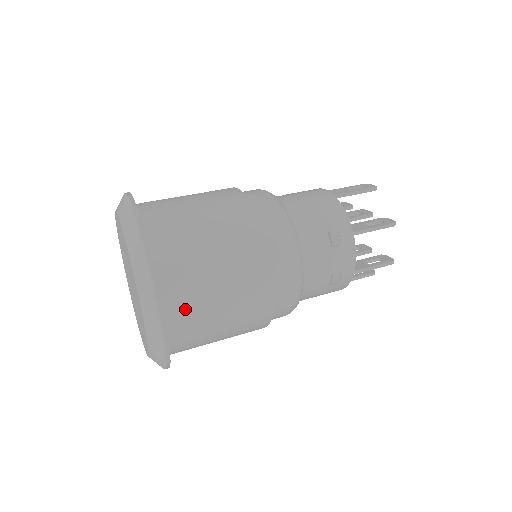
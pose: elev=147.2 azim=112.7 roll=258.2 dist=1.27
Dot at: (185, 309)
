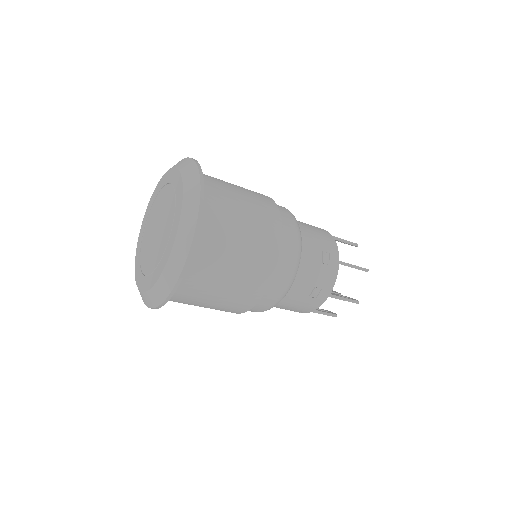
Dot at: (208, 248)
